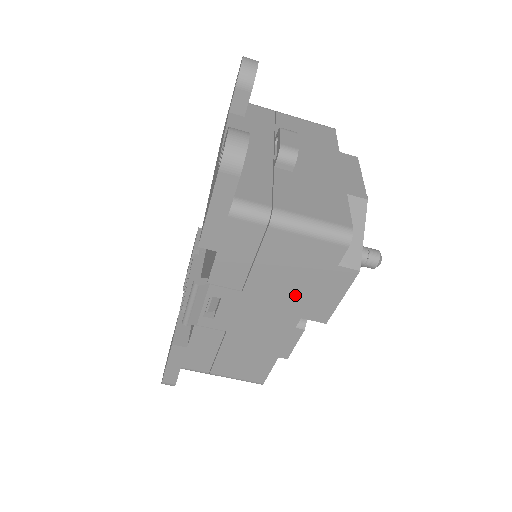
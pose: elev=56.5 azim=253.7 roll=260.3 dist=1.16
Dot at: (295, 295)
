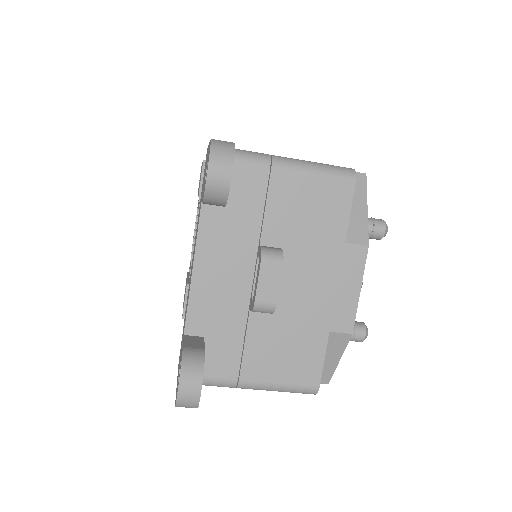
Dot at: occluded
